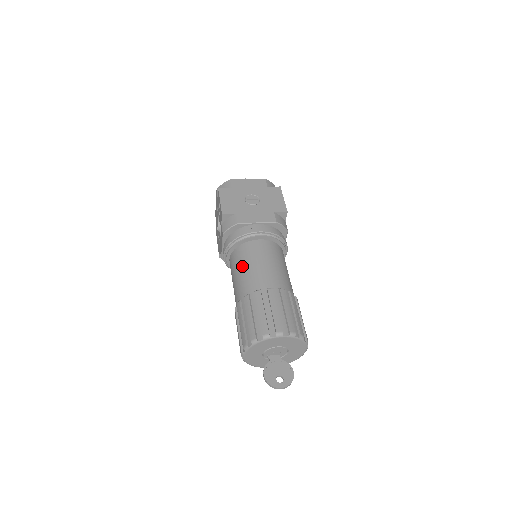
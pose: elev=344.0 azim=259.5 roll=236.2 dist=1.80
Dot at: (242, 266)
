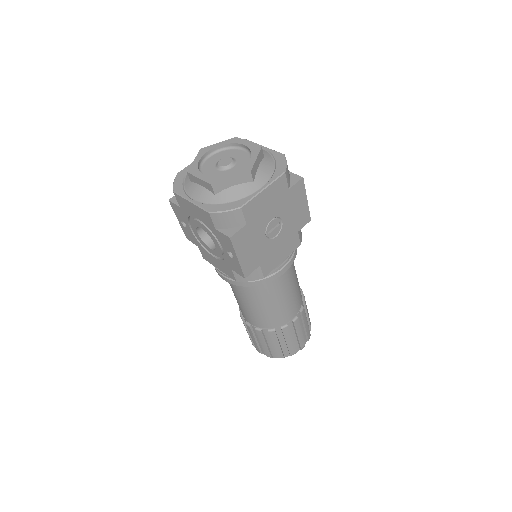
Dot at: (263, 305)
